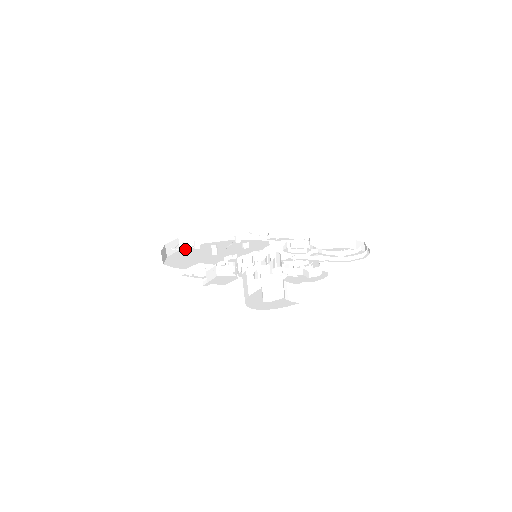
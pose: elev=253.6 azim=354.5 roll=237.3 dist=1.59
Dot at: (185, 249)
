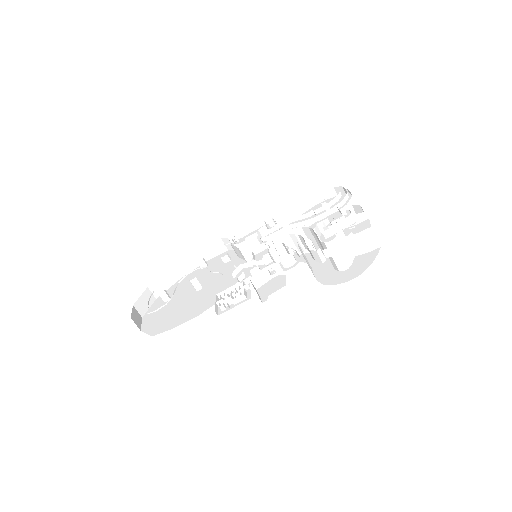
Dot at: (167, 302)
